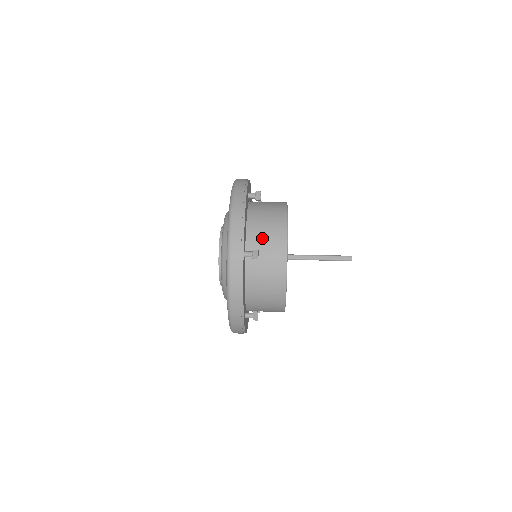
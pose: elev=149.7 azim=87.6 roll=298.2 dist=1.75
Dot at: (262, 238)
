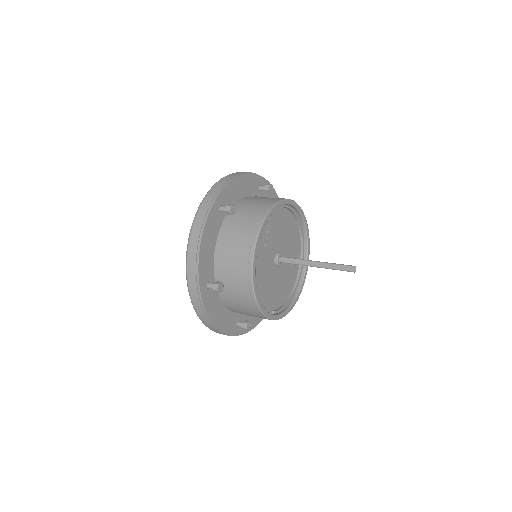
Dot at: (229, 265)
